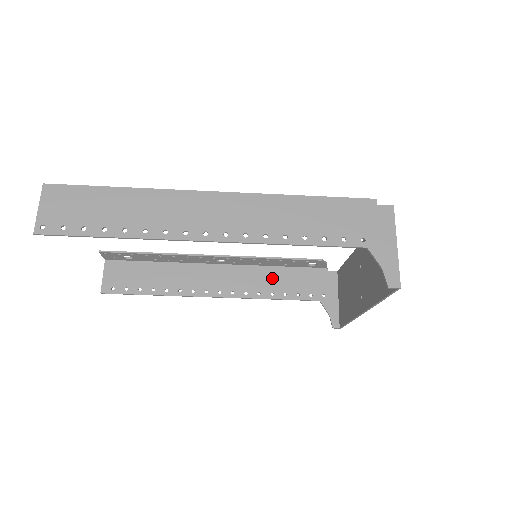
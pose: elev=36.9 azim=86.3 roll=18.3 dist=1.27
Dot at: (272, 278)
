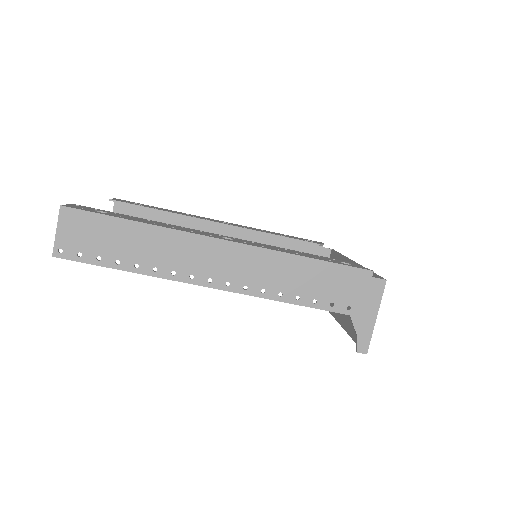
Dot at: occluded
